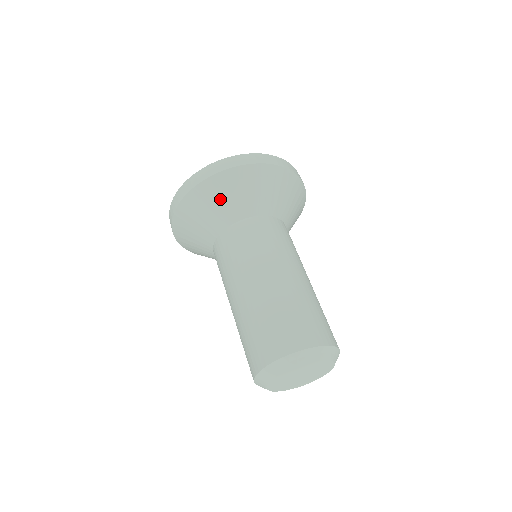
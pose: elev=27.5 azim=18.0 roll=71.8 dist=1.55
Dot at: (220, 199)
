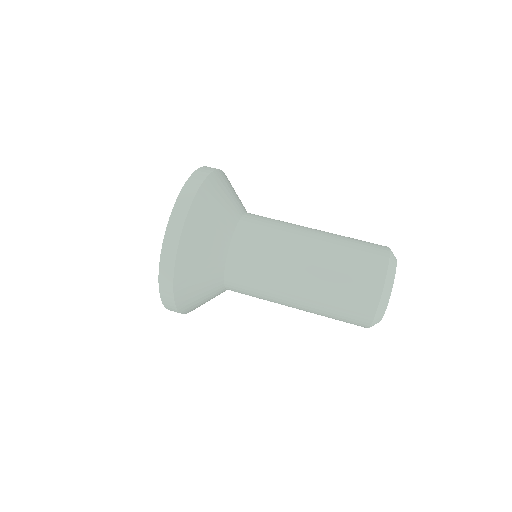
Dot at: (217, 206)
